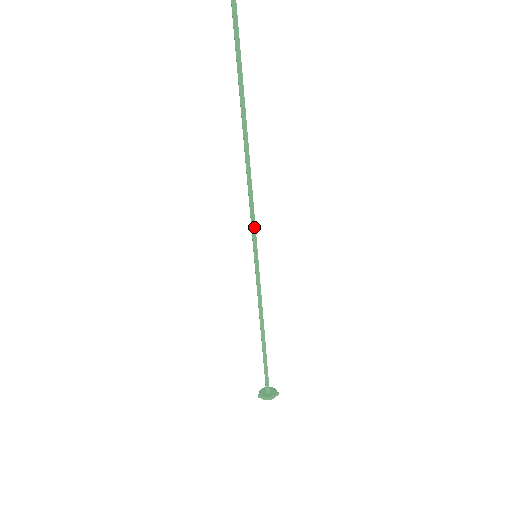
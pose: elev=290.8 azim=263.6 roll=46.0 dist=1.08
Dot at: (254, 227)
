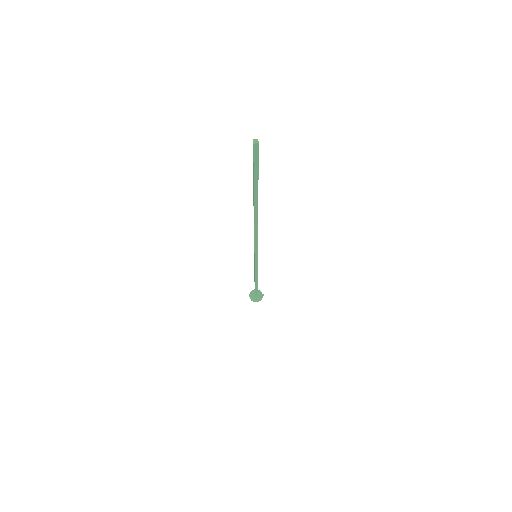
Dot at: (257, 248)
